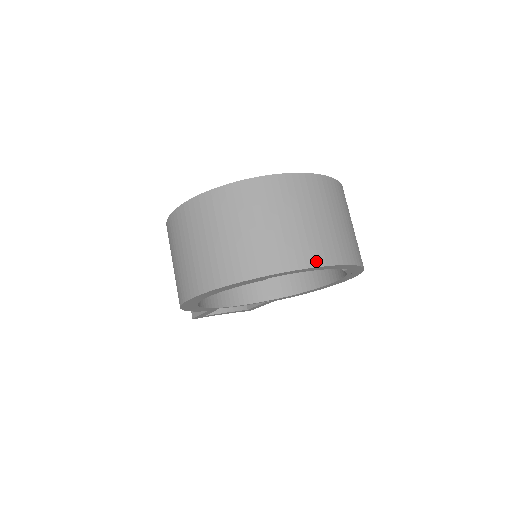
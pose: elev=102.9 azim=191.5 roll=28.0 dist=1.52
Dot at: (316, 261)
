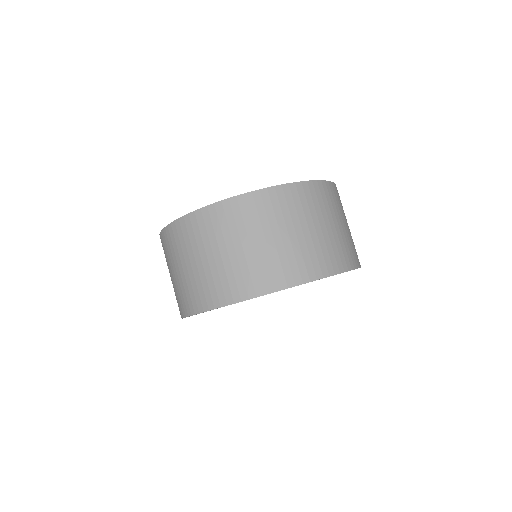
Dot at: (290, 281)
